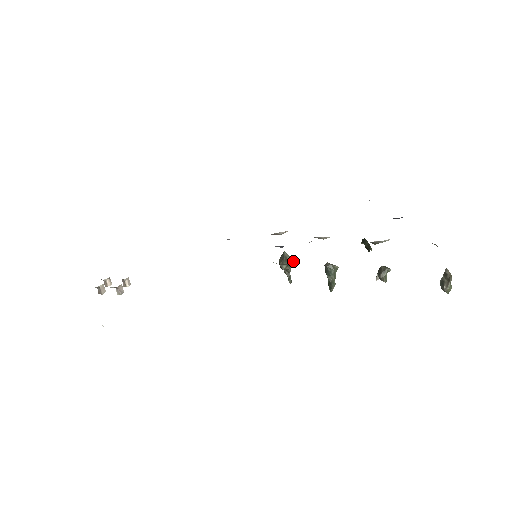
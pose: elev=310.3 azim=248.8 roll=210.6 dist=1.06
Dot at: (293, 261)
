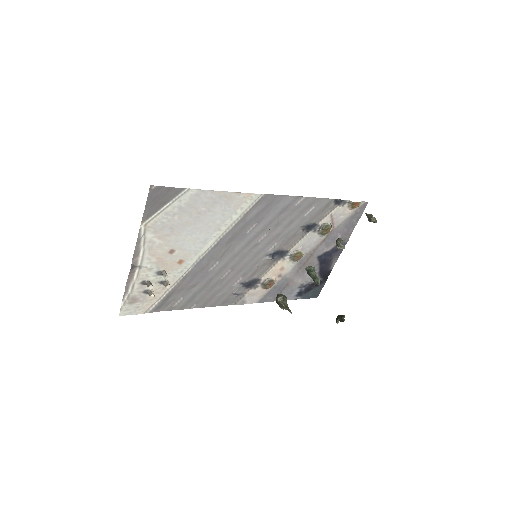
Dot at: (286, 299)
